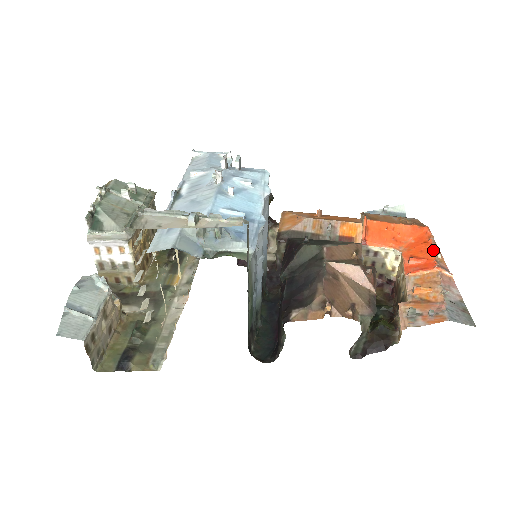
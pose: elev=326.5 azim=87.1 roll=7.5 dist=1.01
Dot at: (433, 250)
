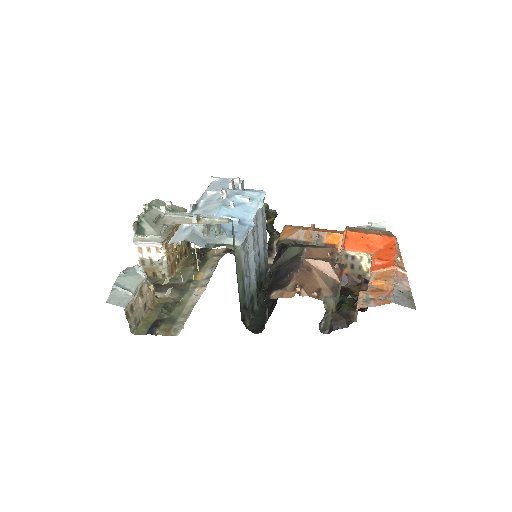
Dot at: (395, 254)
